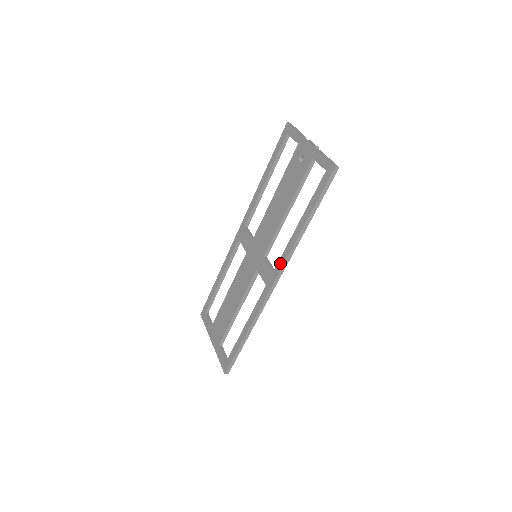
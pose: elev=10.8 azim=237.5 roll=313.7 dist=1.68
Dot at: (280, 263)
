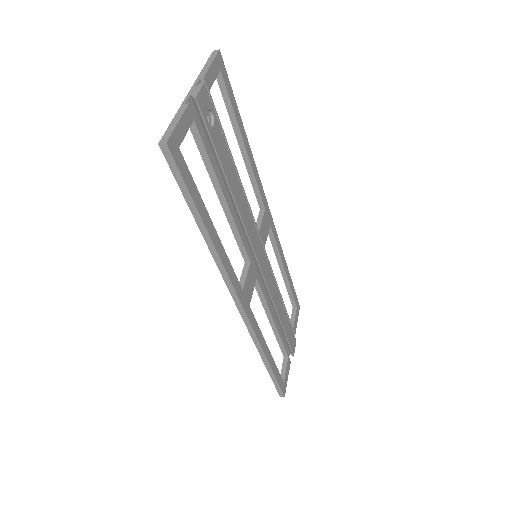
Dot at: occluded
